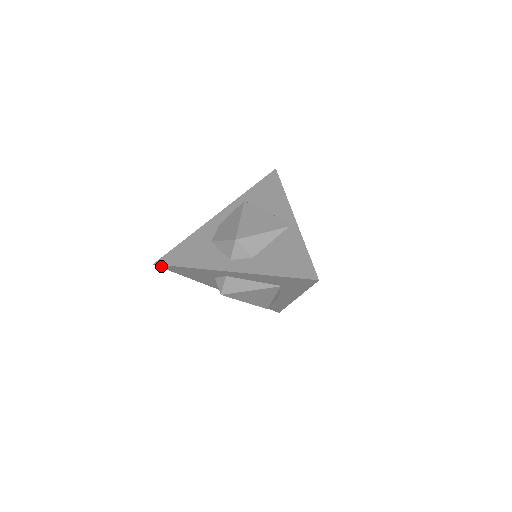
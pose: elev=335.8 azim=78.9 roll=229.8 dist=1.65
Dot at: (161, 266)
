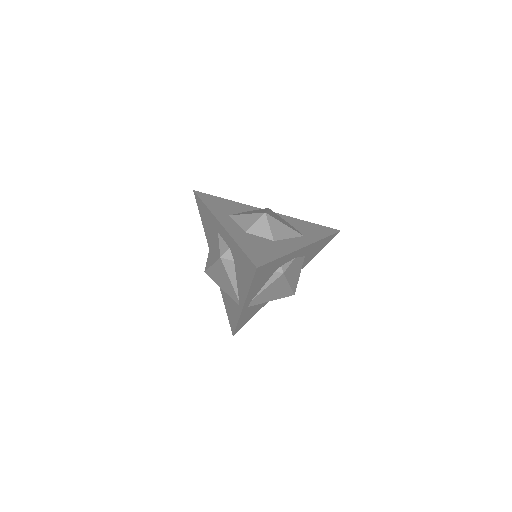
Dot at: occluded
